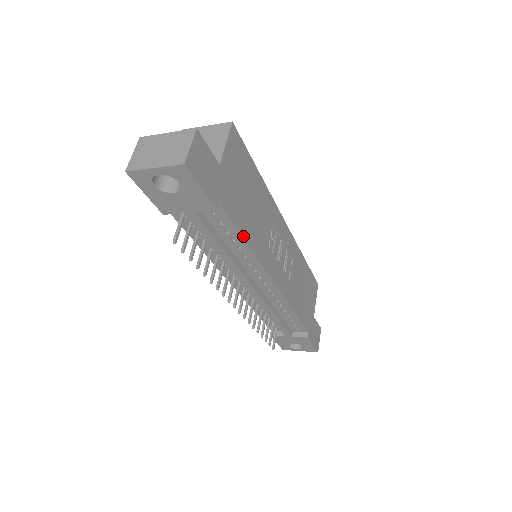
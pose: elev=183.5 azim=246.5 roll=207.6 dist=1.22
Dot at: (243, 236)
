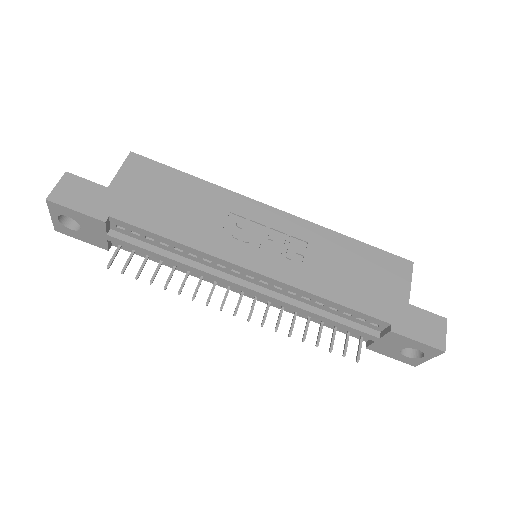
Dot at: (163, 235)
